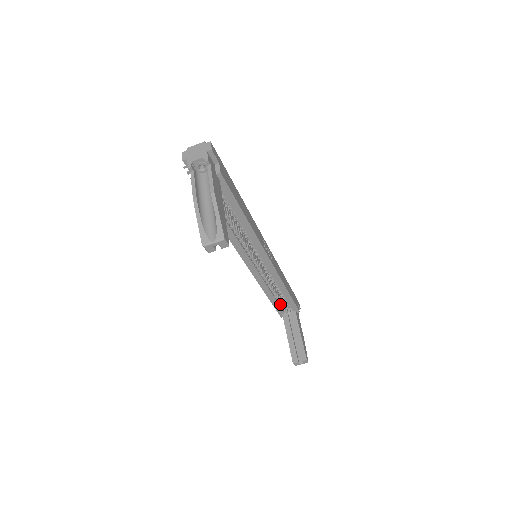
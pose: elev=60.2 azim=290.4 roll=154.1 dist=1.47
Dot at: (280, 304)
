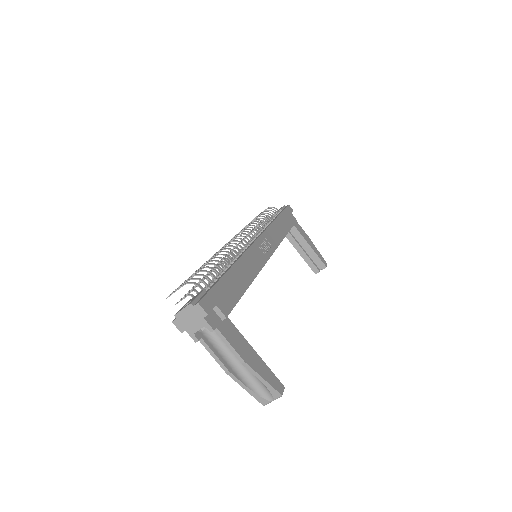
Dot at: occluded
